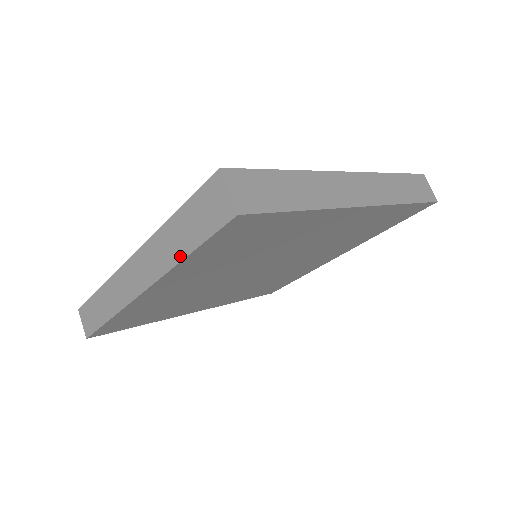
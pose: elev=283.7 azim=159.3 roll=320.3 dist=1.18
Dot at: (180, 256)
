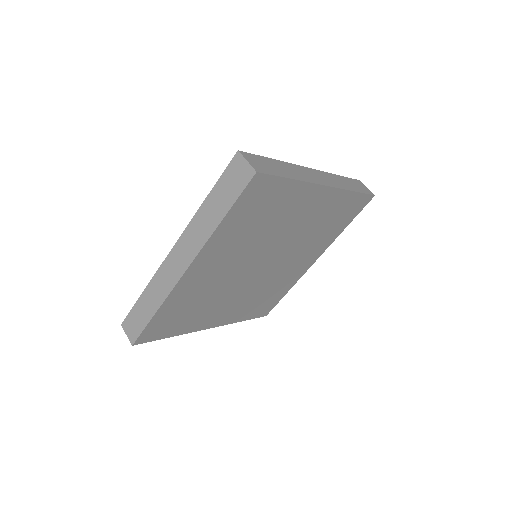
Dot at: (216, 223)
